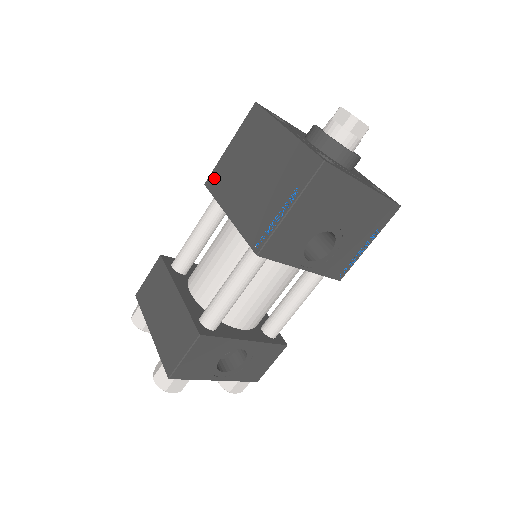
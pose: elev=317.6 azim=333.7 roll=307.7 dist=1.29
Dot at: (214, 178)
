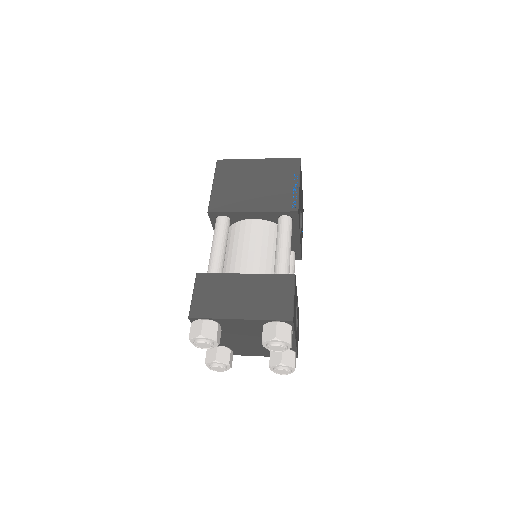
Dot at: (216, 204)
